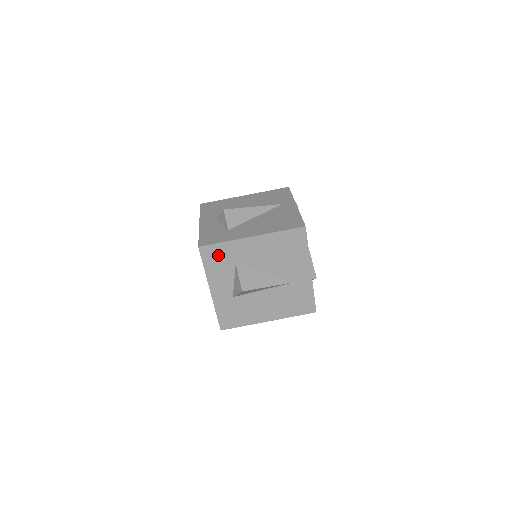
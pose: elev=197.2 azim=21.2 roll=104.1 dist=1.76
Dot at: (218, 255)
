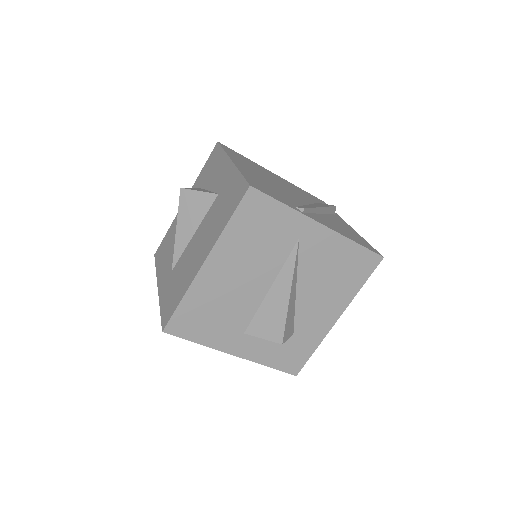
Dot at: occluded
